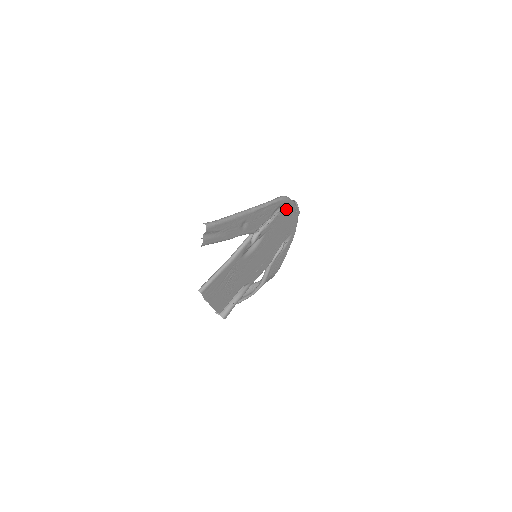
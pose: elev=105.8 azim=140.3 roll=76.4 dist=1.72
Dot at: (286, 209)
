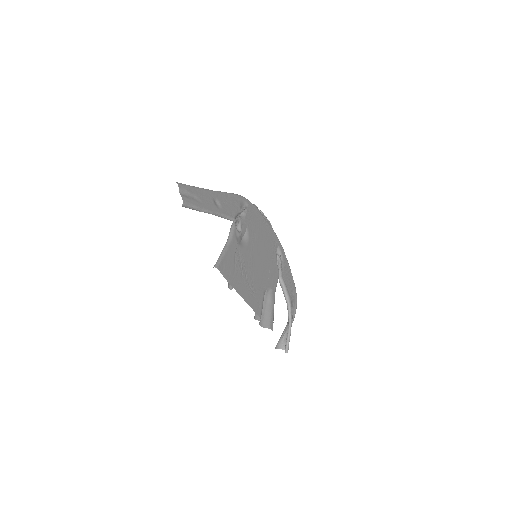
Dot at: (252, 210)
